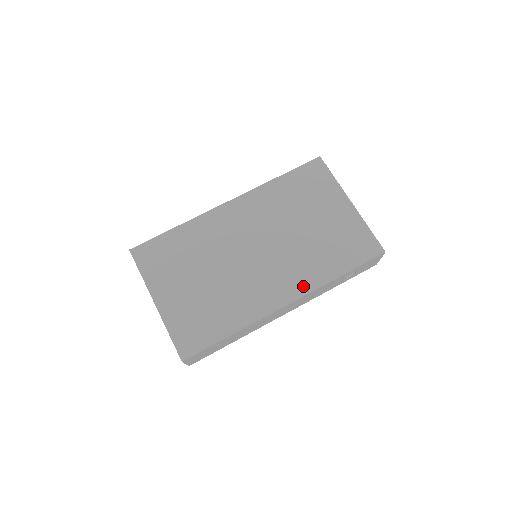
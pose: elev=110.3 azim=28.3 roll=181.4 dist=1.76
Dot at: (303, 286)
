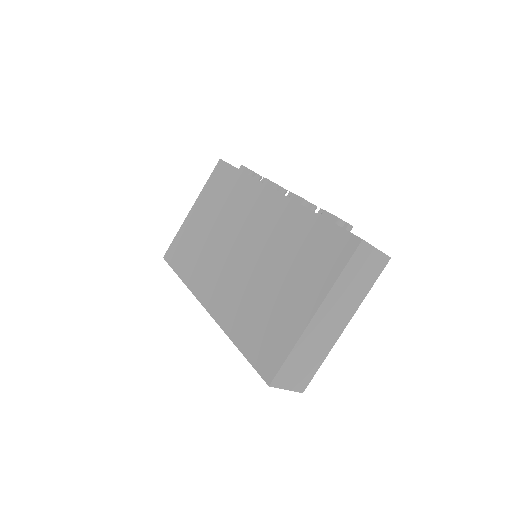
Dot at: (220, 313)
